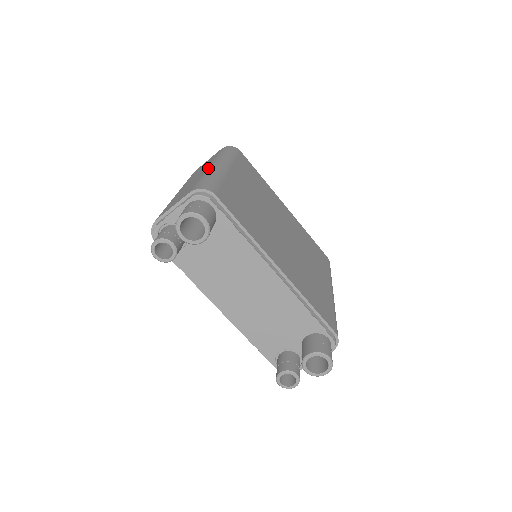
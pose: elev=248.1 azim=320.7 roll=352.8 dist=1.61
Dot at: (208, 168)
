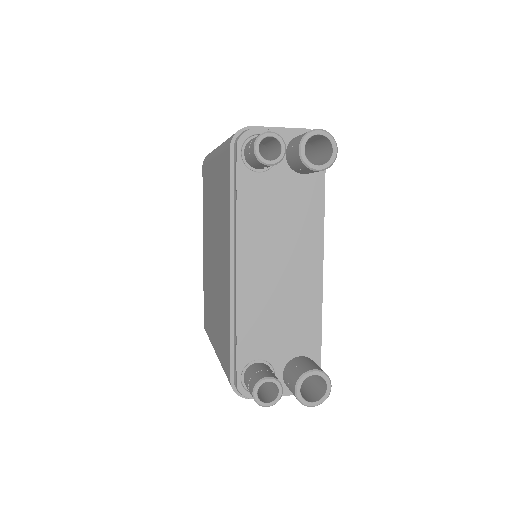
Dot at: occluded
